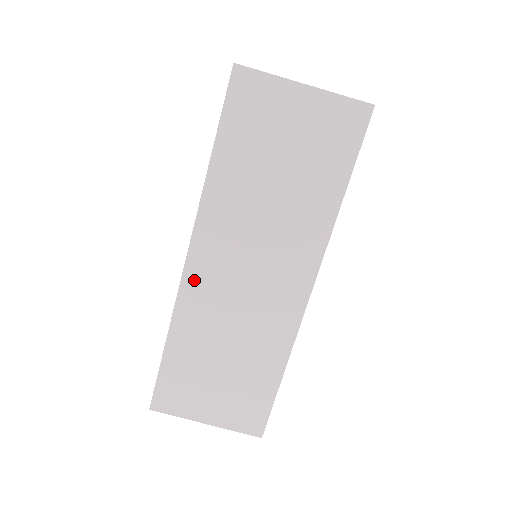
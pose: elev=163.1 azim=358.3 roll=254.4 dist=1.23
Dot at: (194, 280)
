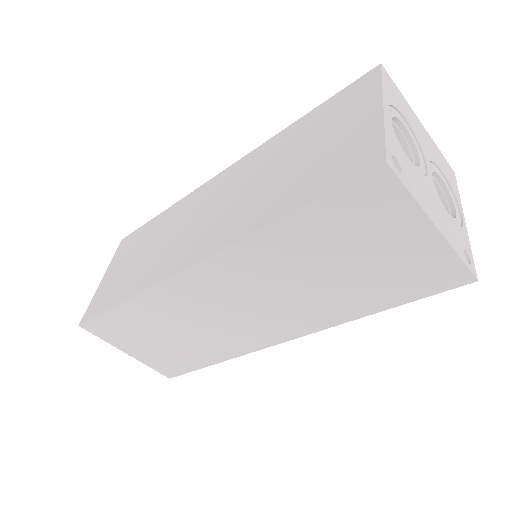
Dot at: (183, 284)
